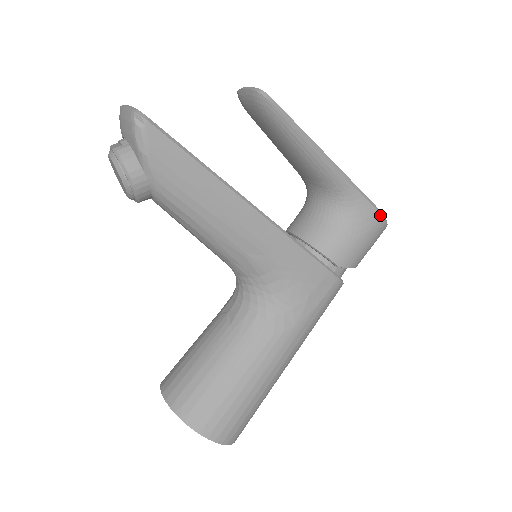
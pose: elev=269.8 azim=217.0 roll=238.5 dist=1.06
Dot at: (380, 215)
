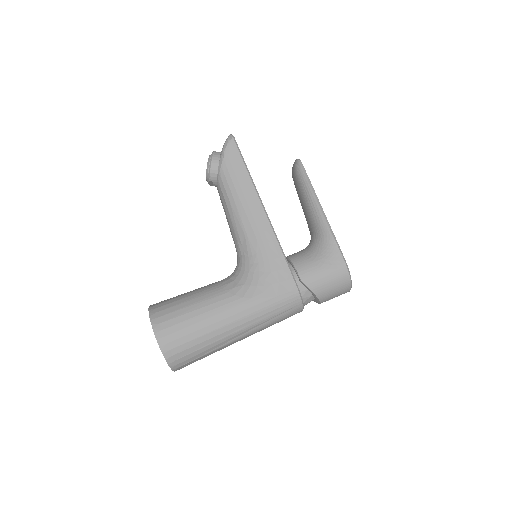
Dot at: (345, 264)
